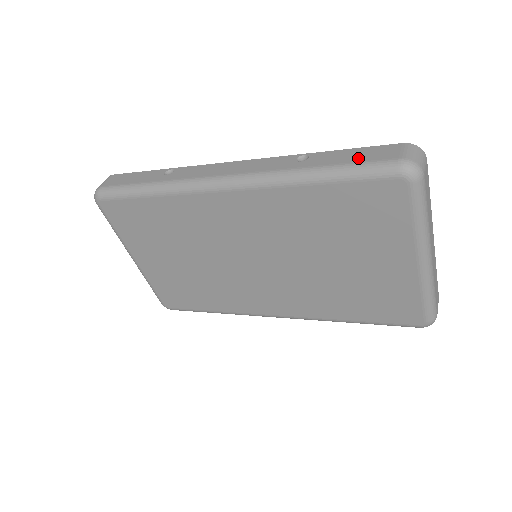
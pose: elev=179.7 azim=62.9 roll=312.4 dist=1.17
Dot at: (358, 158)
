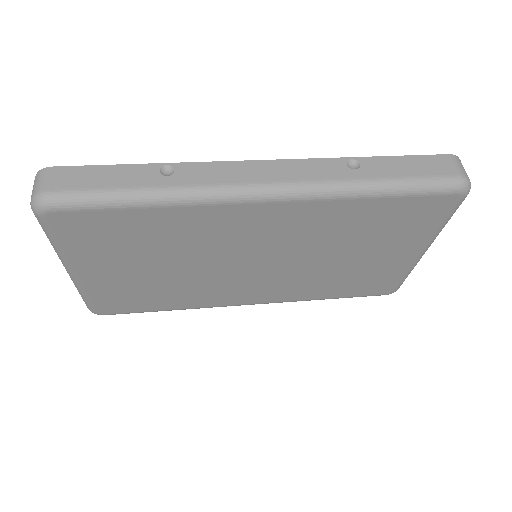
Dot at: (418, 171)
